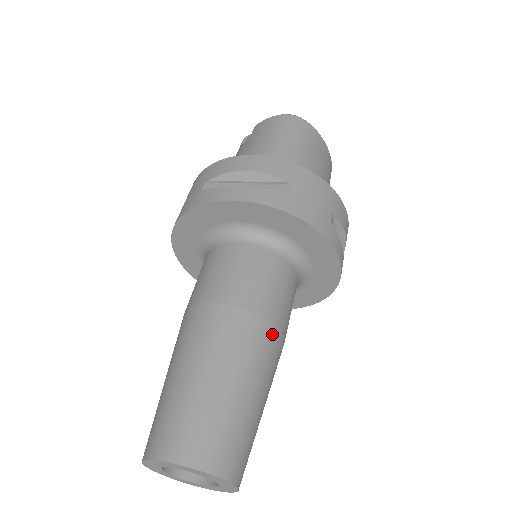
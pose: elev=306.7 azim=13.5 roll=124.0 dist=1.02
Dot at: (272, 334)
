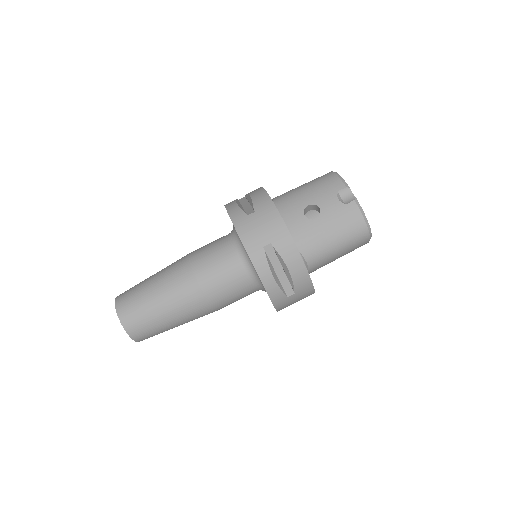
Dot at: occluded
